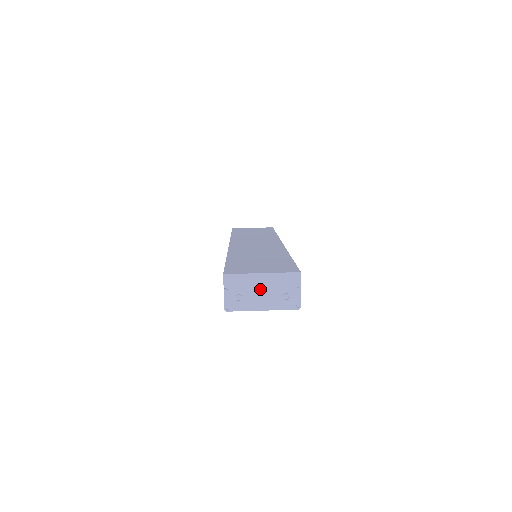
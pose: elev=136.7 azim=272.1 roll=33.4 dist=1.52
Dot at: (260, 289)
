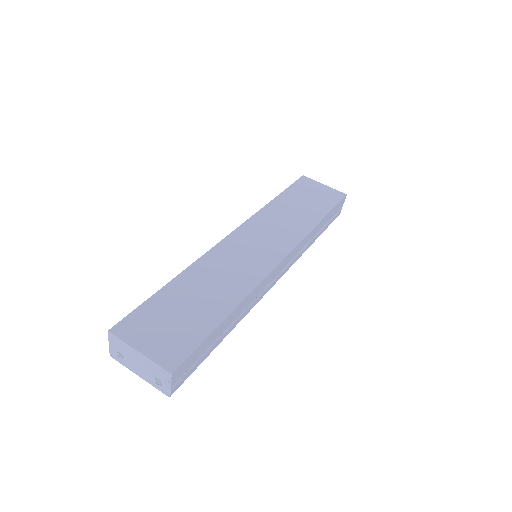
Dot at: (137, 361)
